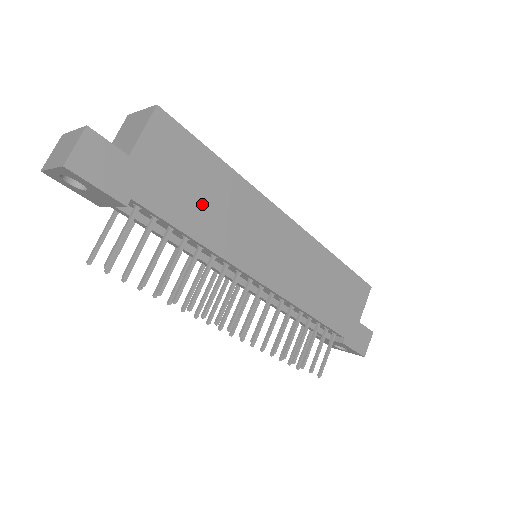
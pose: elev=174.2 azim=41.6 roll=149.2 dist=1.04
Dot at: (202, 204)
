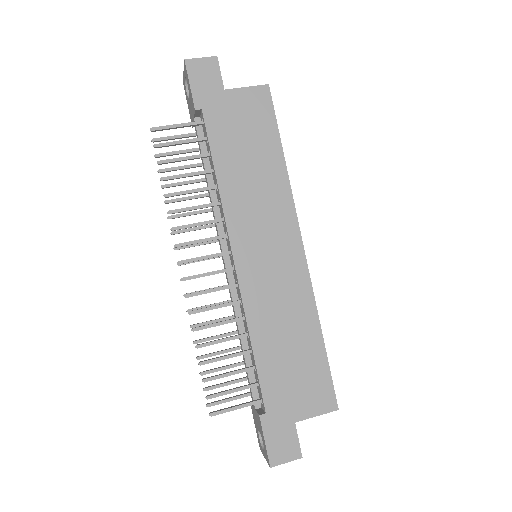
Dot at: (243, 160)
